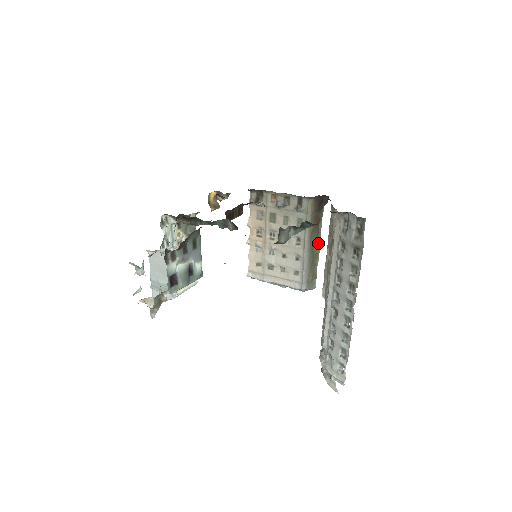
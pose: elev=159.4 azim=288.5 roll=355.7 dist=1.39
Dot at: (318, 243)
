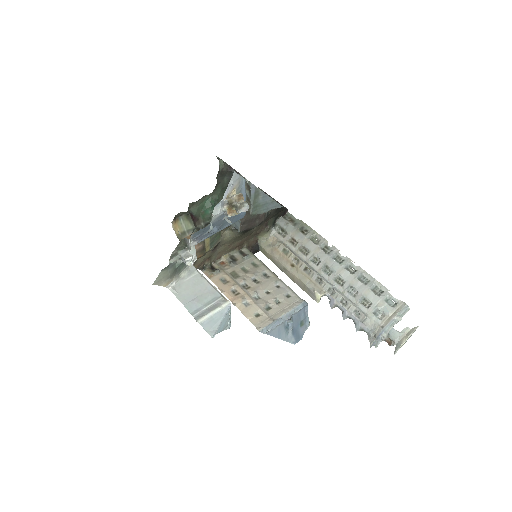
Dot at: occluded
